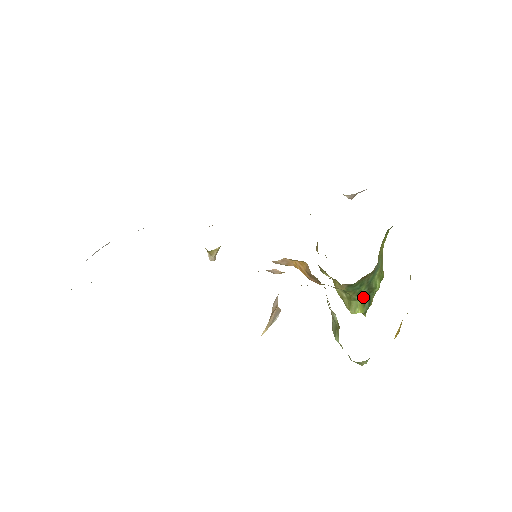
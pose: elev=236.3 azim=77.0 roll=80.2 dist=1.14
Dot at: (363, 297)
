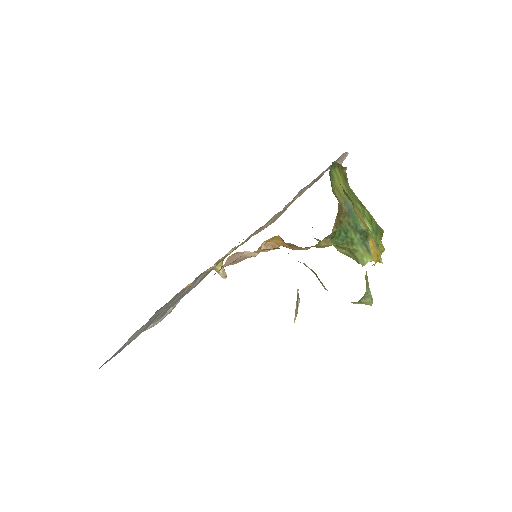
Dot at: (362, 244)
